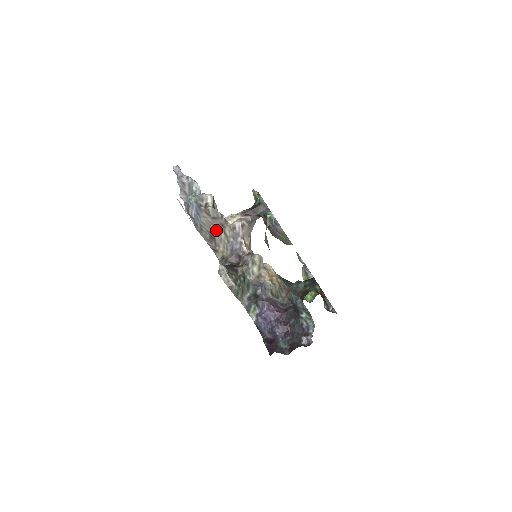
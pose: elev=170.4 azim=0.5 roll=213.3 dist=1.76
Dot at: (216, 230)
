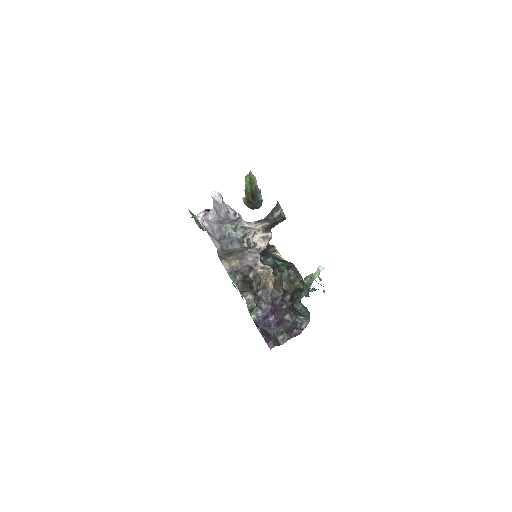
Dot at: (240, 251)
